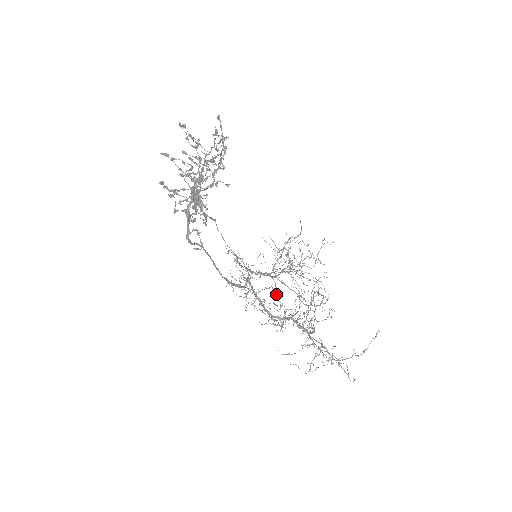
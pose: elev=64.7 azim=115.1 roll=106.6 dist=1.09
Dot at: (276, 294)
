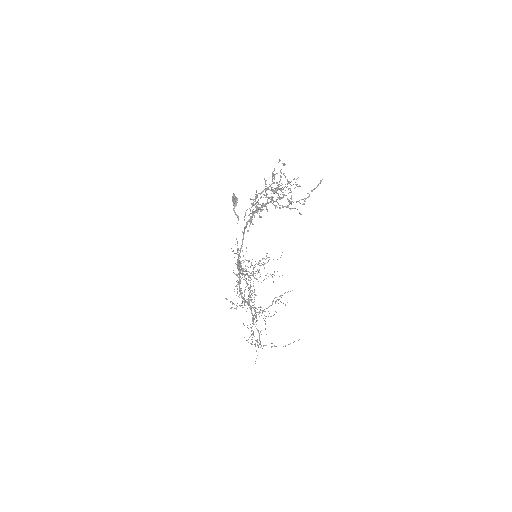
Dot at: occluded
